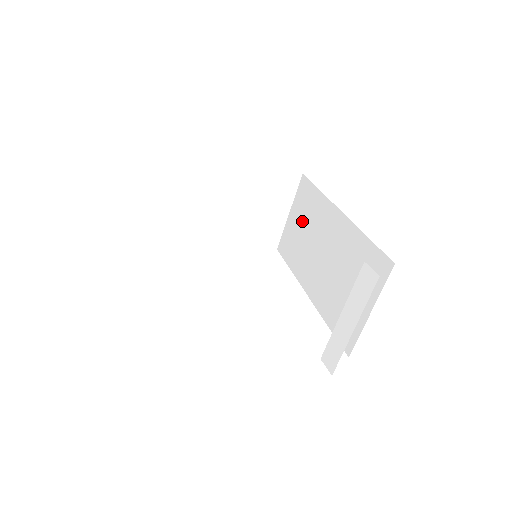
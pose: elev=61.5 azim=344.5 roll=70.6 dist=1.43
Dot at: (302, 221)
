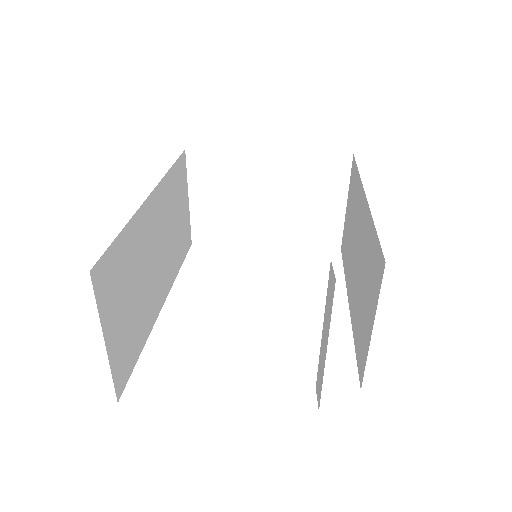
Dot at: (350, 213)
